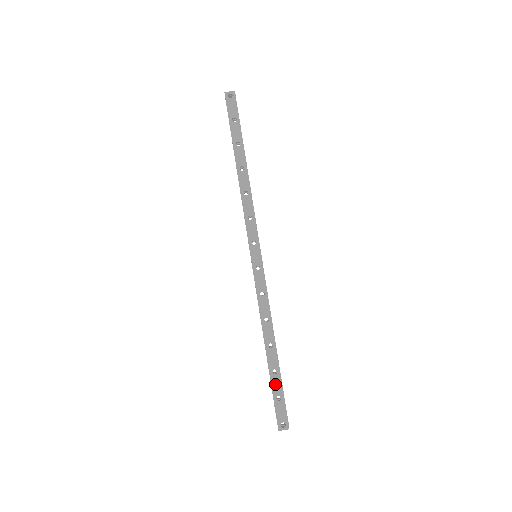
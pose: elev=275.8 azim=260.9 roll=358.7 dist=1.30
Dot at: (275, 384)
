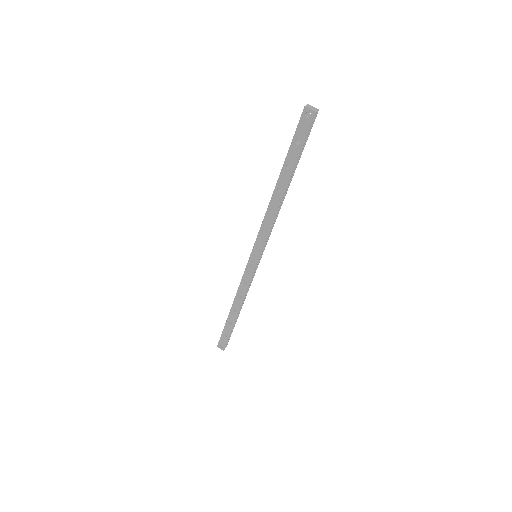
Dot at: (227, 328)
